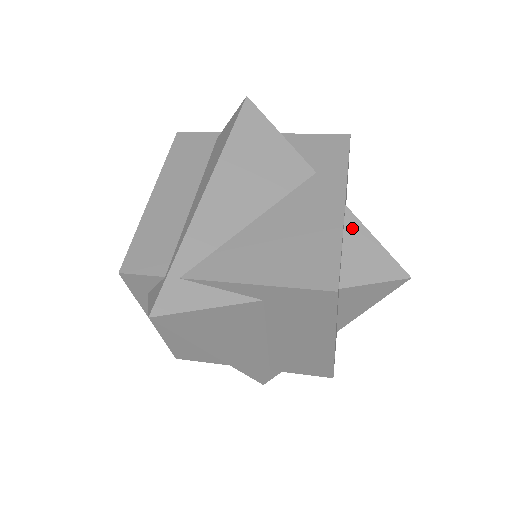
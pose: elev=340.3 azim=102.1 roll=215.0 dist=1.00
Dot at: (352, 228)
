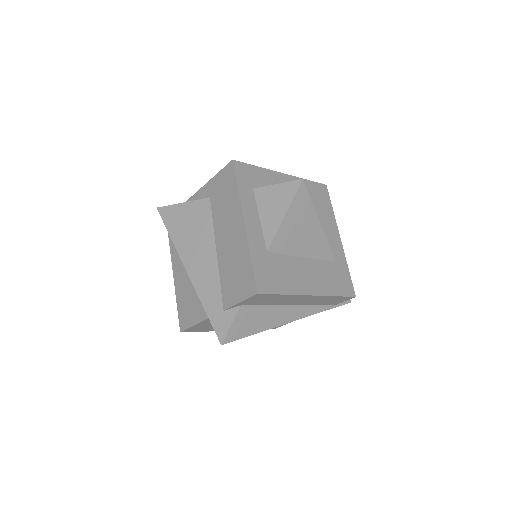
Dot at: occluded
